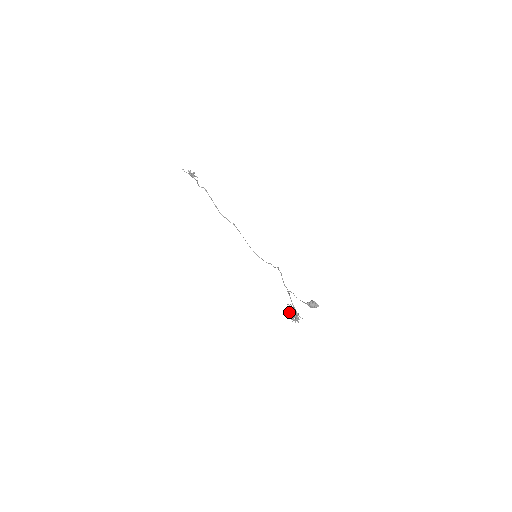
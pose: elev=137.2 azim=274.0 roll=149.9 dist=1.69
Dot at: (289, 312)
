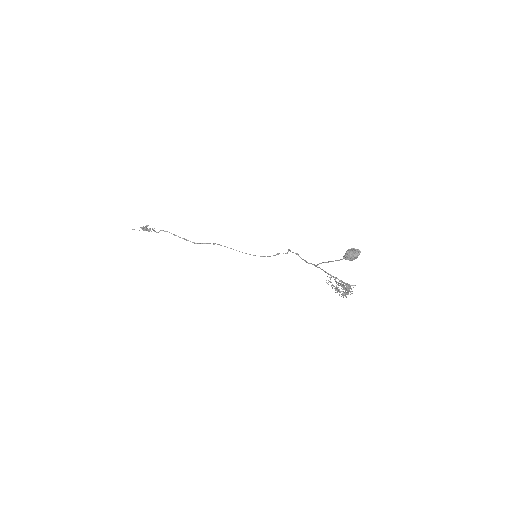
Dot at: occluded
